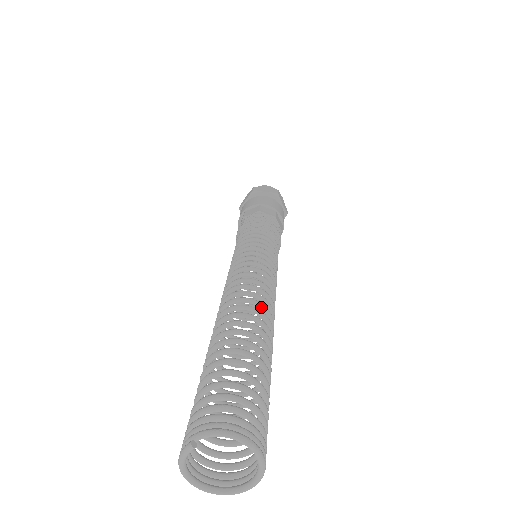
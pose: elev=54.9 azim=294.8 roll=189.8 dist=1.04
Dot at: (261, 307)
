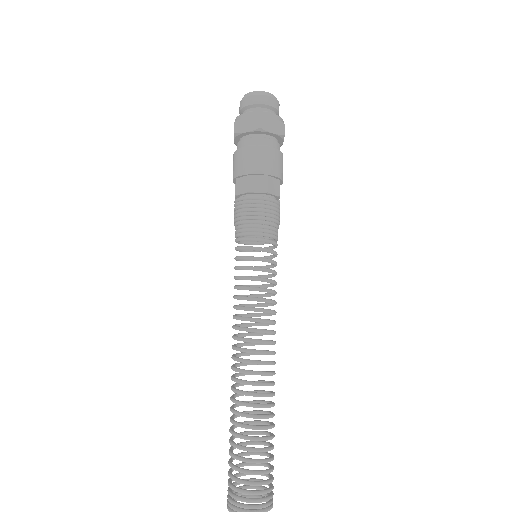
Dot at: occluded
